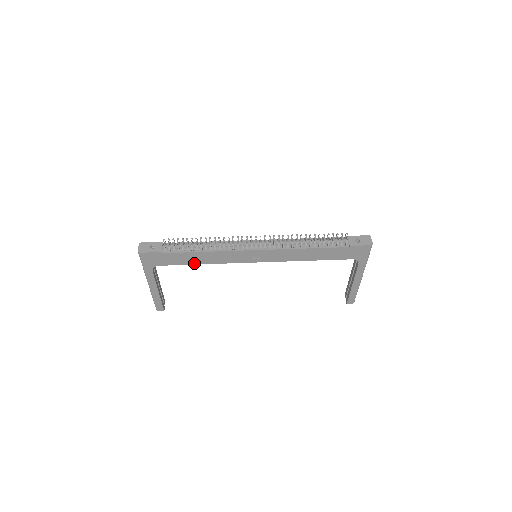
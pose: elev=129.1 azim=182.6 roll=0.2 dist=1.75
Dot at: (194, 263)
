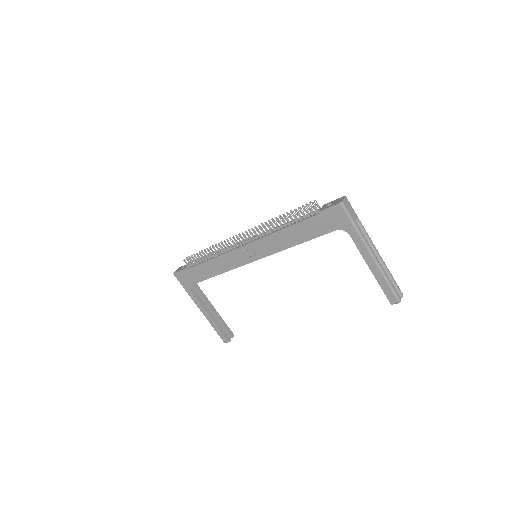
Dot at: (212, 275)
